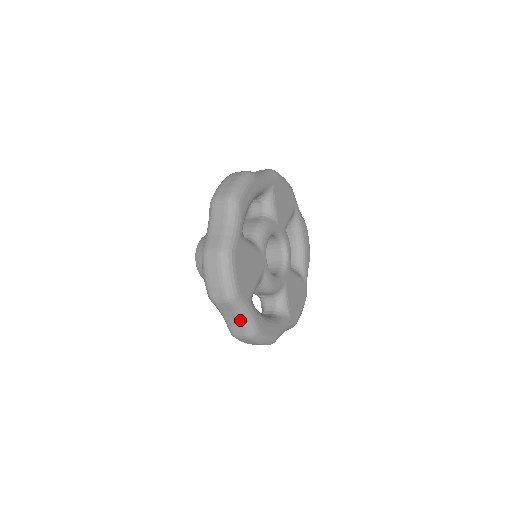
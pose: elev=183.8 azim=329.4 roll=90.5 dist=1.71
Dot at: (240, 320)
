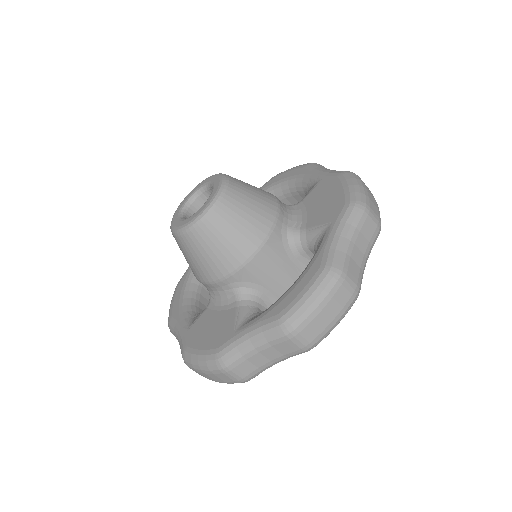
Dot at: occluded
